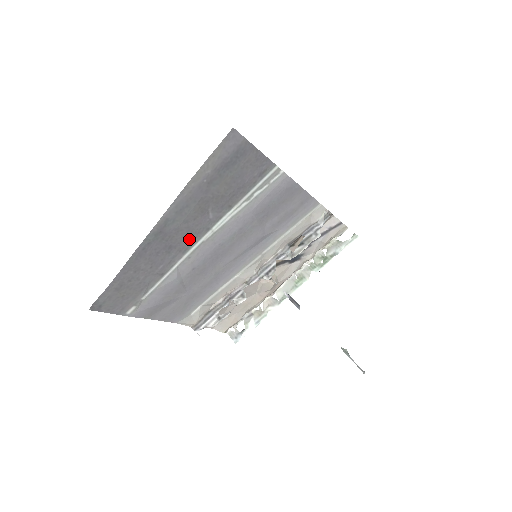
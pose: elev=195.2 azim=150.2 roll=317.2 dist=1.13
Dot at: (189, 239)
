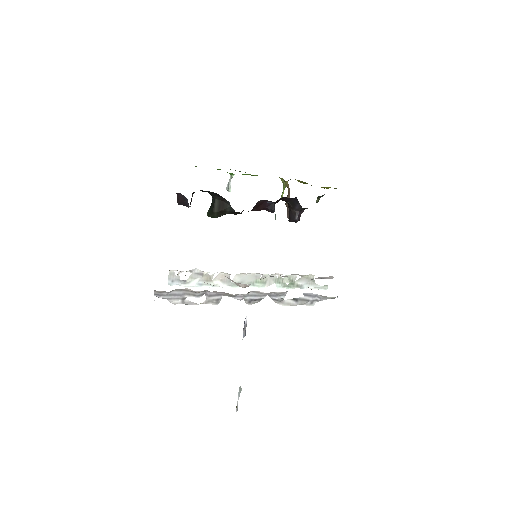
Dot at: occluded
